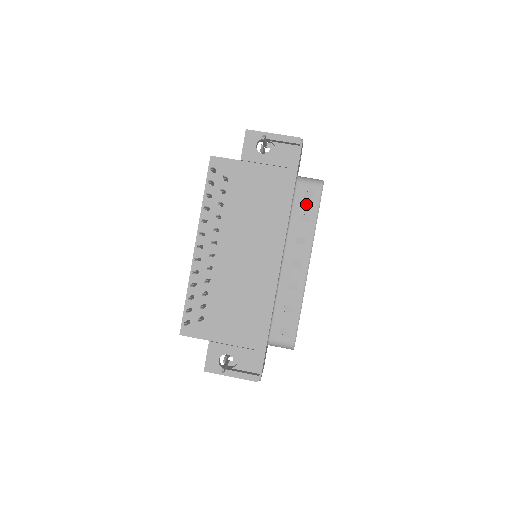
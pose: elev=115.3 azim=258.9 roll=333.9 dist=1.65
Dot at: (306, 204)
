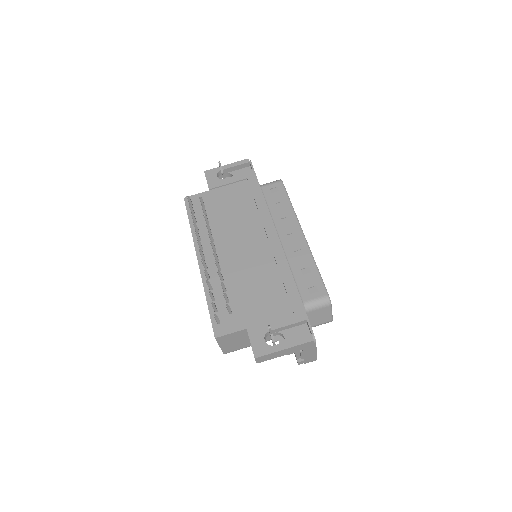
Dot at: (276, 196)
